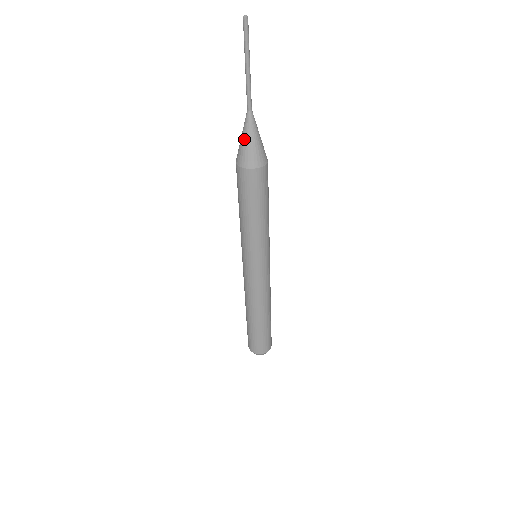
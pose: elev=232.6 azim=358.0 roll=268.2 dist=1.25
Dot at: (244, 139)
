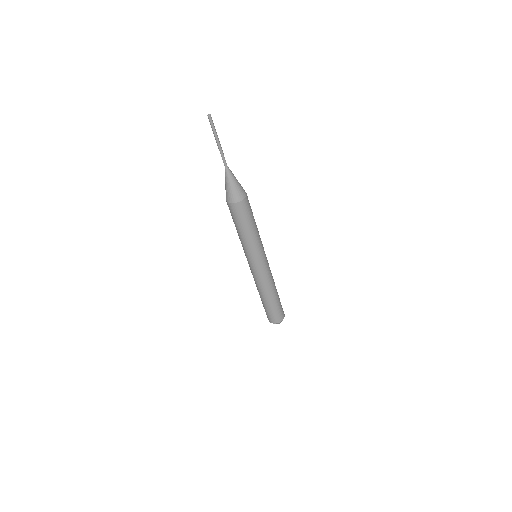
Dot at: (230, 185)
